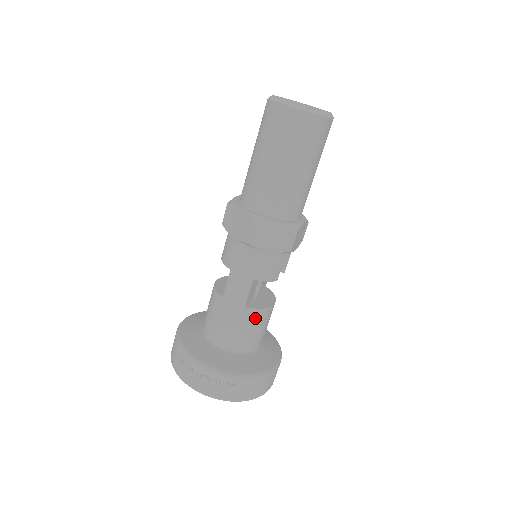
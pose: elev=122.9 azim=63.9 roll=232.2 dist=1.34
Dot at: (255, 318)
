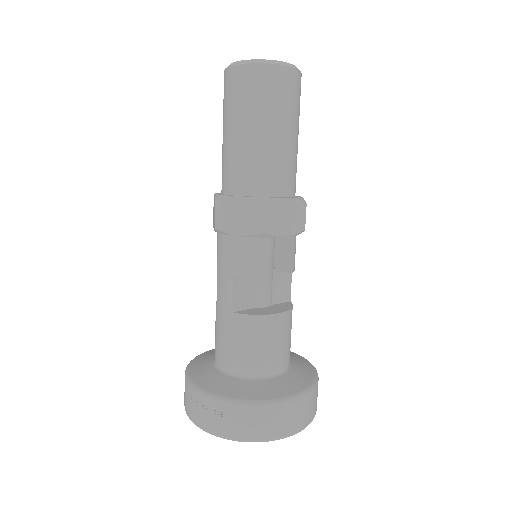
Dot at: (248, 328)
